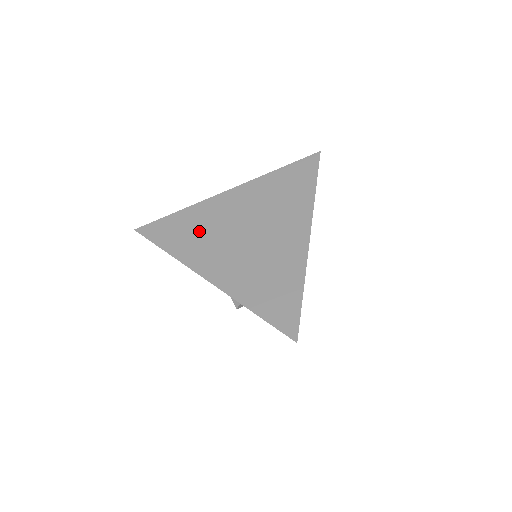
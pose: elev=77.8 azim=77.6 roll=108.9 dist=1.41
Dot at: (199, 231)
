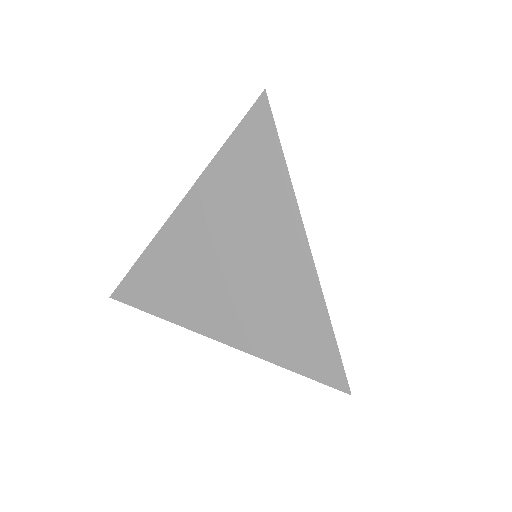
Dot at: (176, 278)
